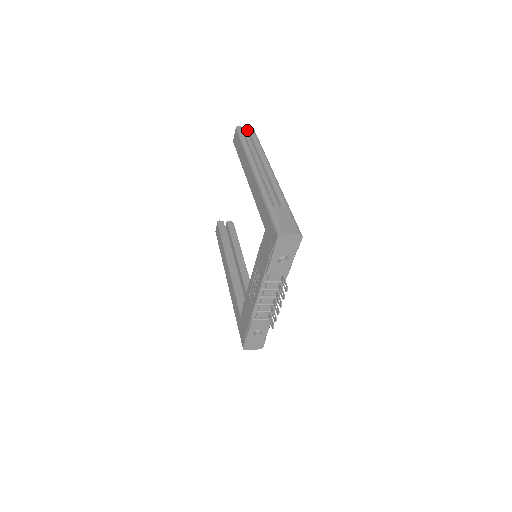
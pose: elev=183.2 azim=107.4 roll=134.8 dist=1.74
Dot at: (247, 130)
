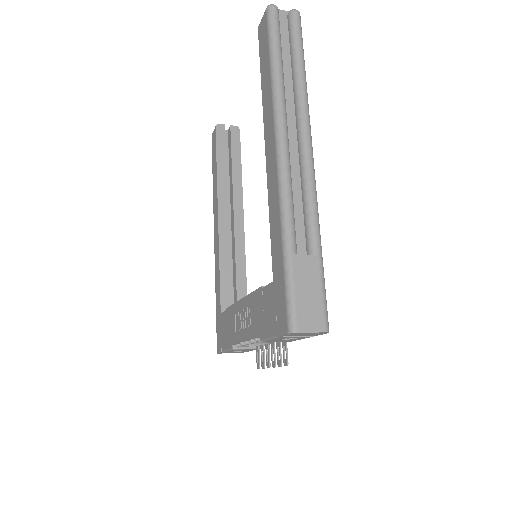
Dot at: (287, 13)
